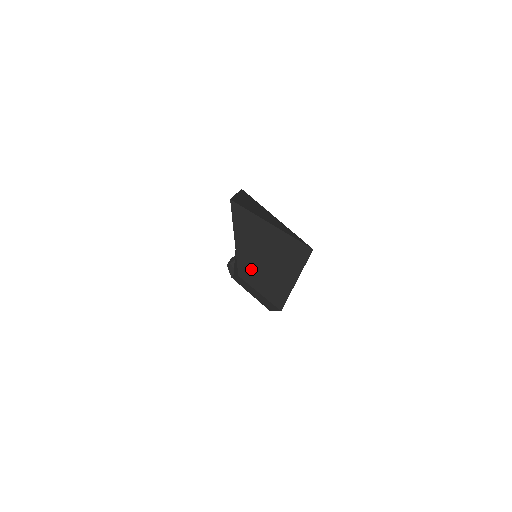
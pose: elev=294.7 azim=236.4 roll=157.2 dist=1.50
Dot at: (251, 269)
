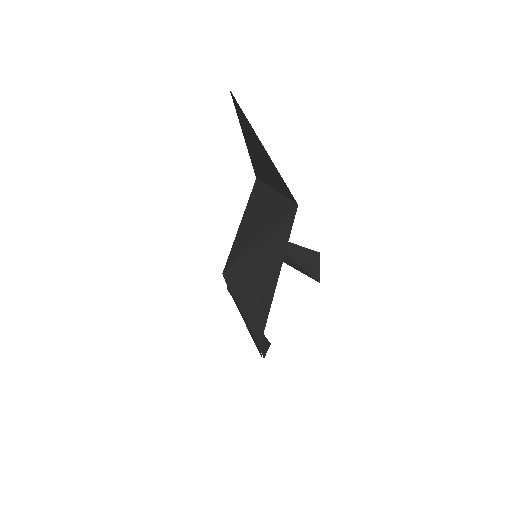
Dot at: (234, 260)
